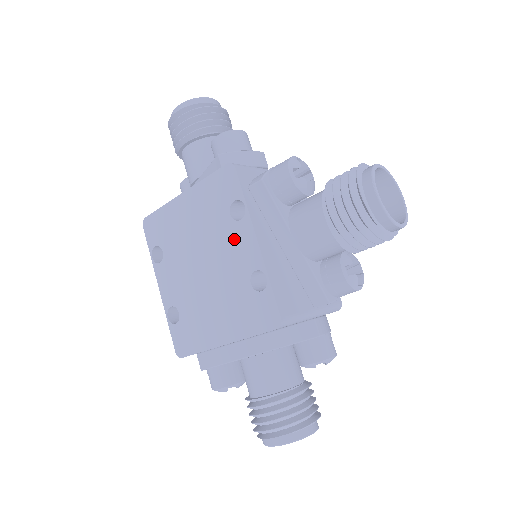
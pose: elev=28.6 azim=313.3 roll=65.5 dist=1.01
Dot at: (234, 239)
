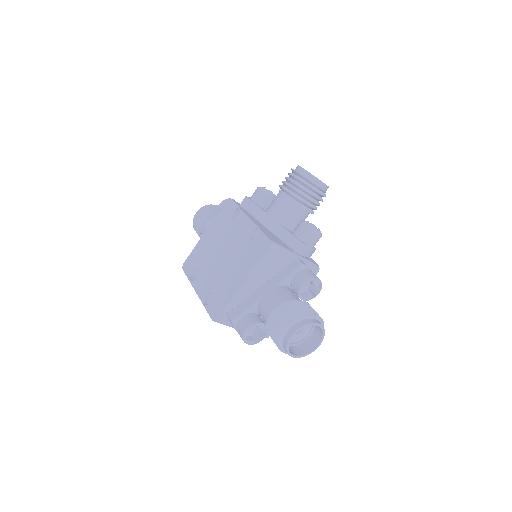
Dot at: (236, 227)
